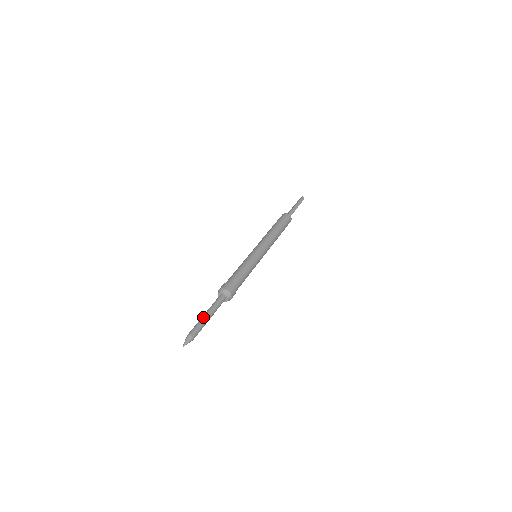
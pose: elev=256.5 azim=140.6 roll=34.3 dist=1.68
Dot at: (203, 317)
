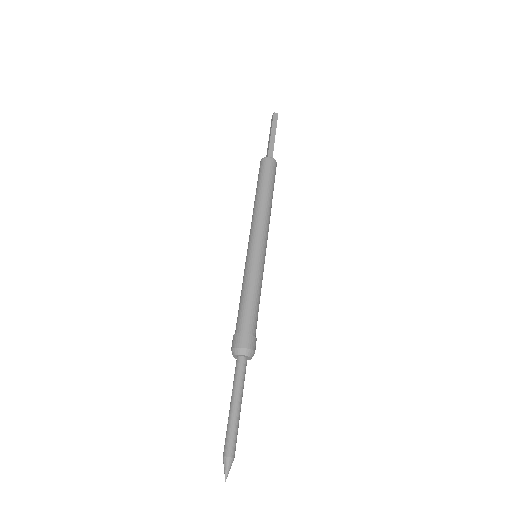
Dot at: (230, 413)
